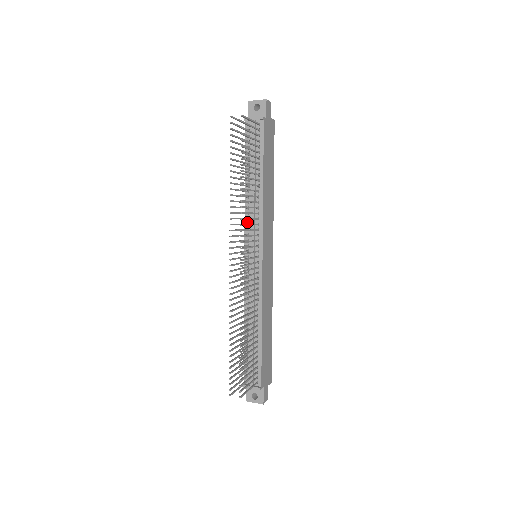
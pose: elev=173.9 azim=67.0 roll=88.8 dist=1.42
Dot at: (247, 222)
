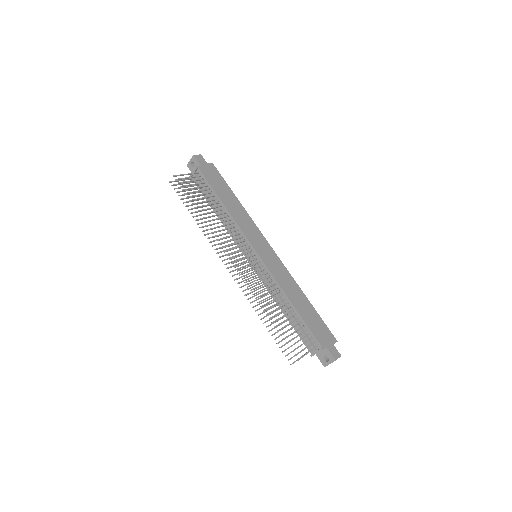
Dot at: (234, 238)
